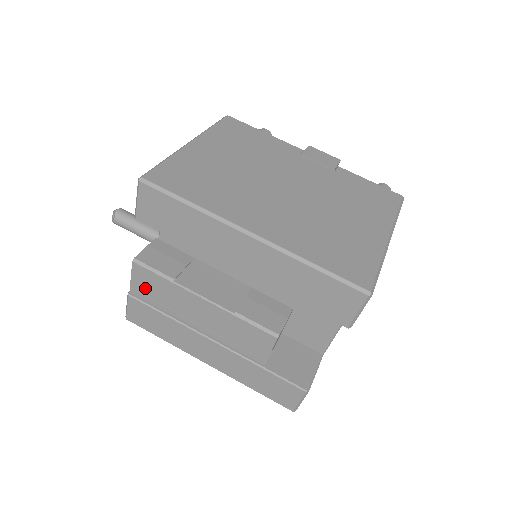
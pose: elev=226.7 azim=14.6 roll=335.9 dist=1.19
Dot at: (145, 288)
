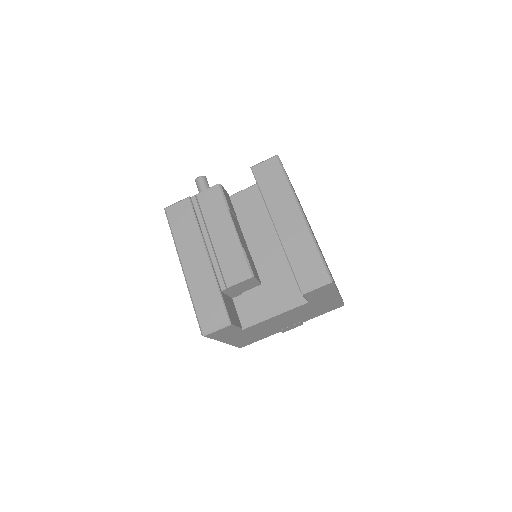
Dot at: (205, 201)
